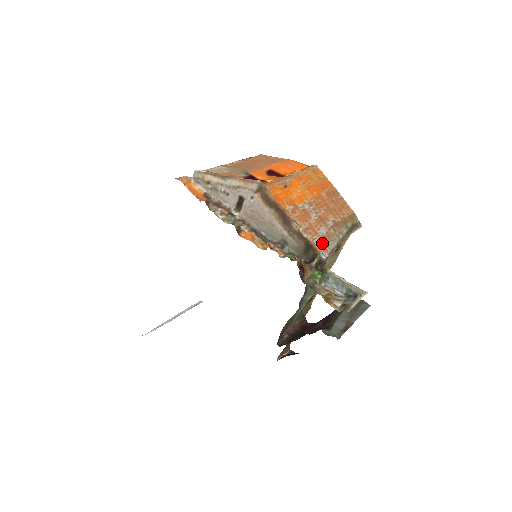
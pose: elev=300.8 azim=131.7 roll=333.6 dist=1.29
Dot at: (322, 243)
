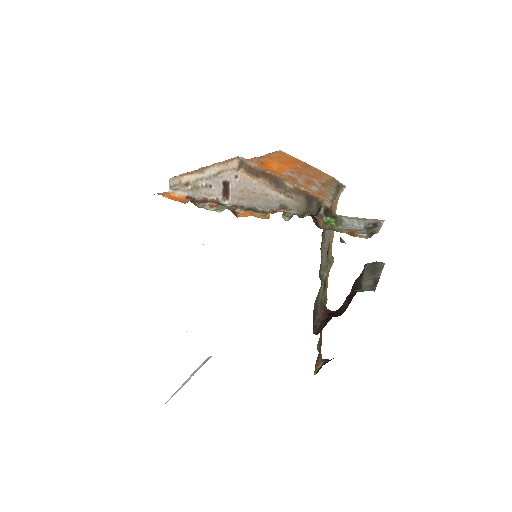
Dot at: occluded
